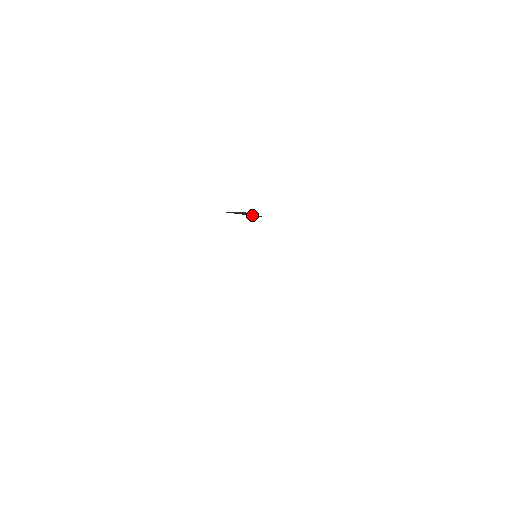
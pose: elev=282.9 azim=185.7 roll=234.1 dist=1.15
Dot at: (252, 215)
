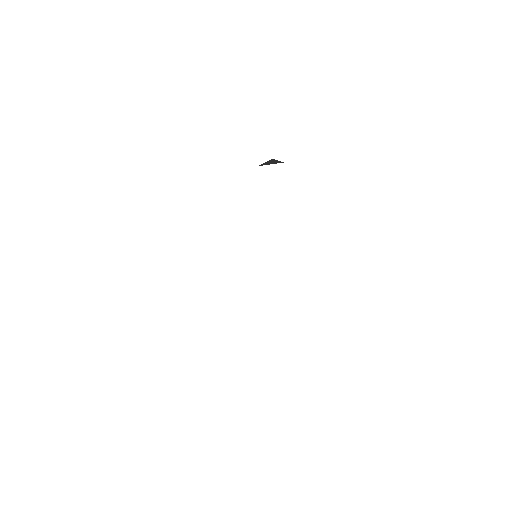
Dot at: (276, 163)
